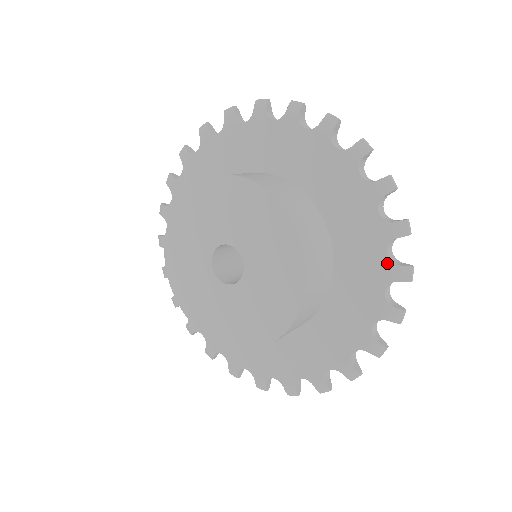
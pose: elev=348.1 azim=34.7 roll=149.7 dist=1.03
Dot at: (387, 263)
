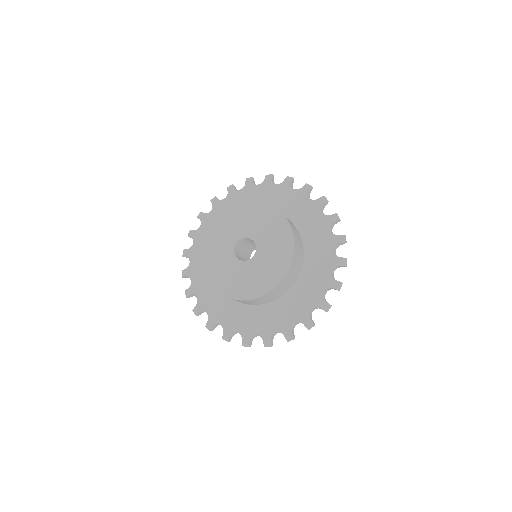
Dot at: (334, 256)
